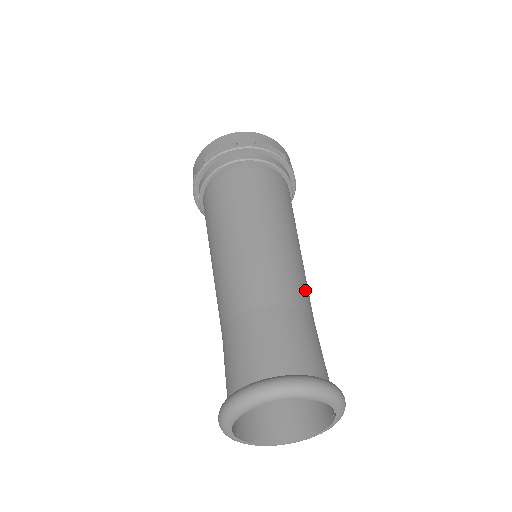
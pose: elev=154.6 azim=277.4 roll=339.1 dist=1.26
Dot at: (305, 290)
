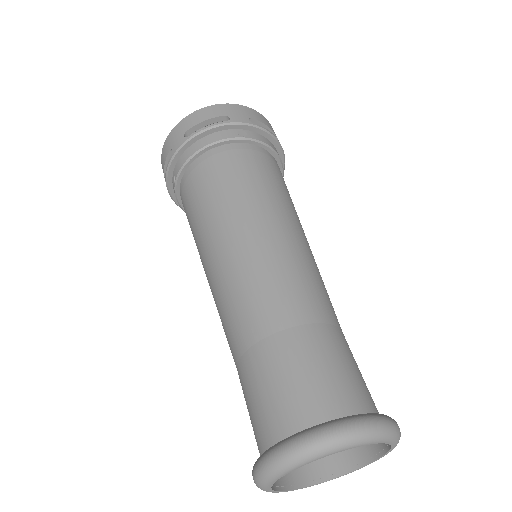
Dot at: (330, 301)
